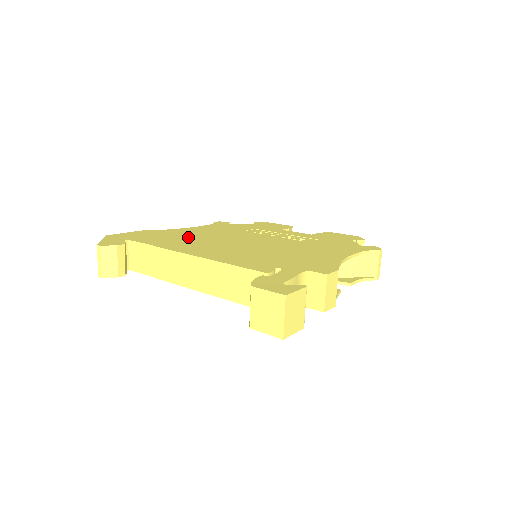
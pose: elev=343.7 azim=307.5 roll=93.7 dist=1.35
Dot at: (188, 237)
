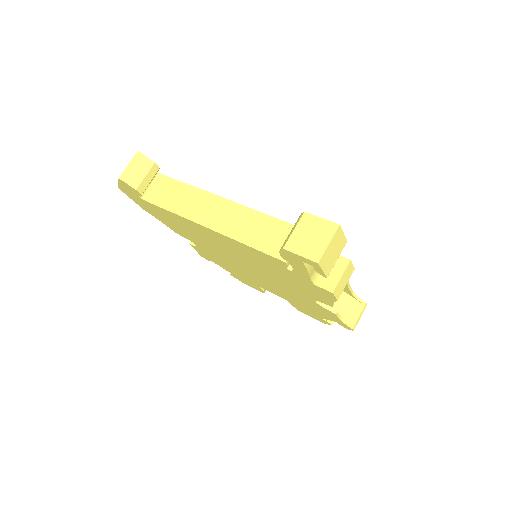
Dot at: occluded
